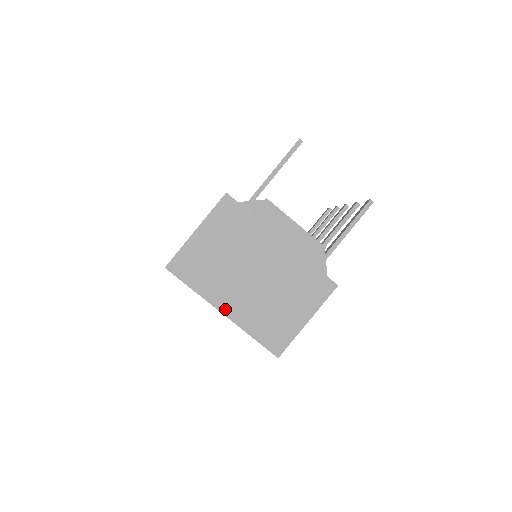
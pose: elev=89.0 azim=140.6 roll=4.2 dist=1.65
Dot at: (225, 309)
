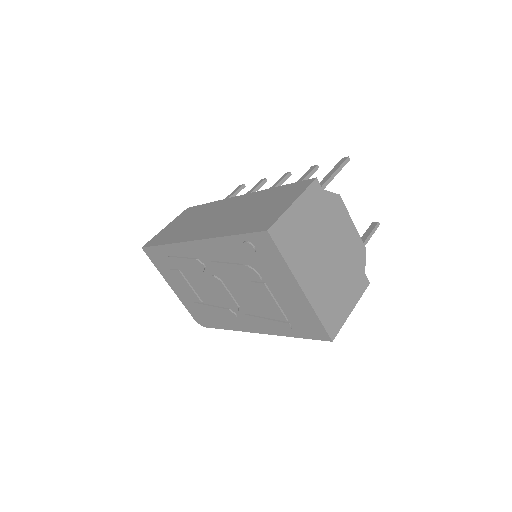
Dot at: (304, 286)
